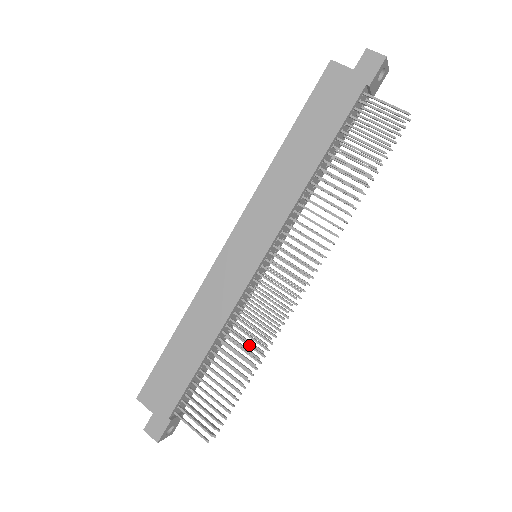
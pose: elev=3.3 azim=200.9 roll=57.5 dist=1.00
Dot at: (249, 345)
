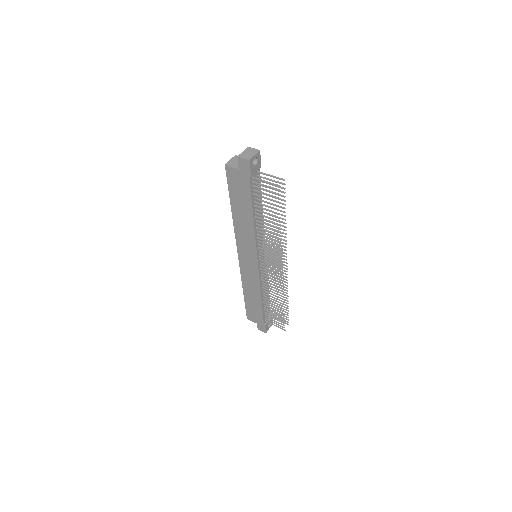
Dot at: occluded
